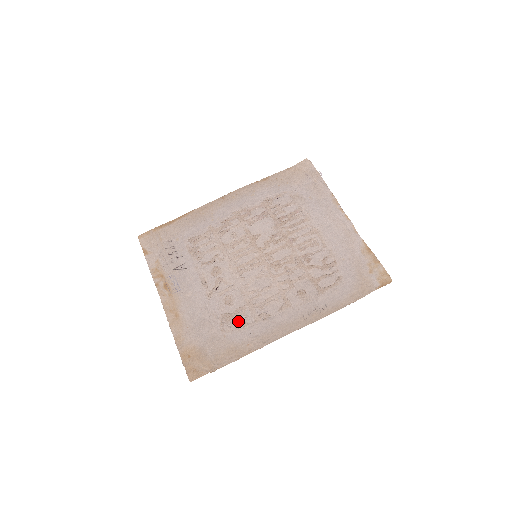
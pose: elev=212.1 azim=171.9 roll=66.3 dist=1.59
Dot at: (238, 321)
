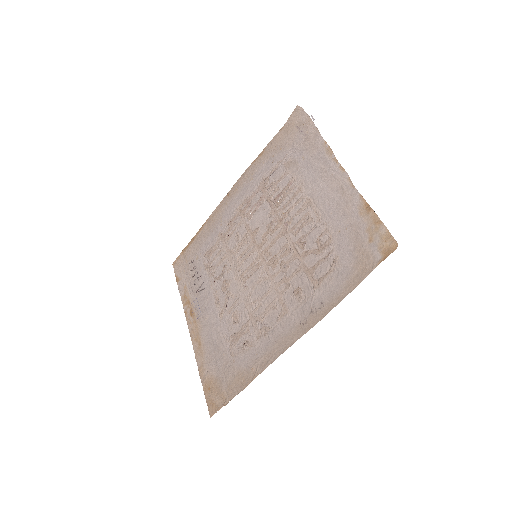
Dot at: (243, 341)
